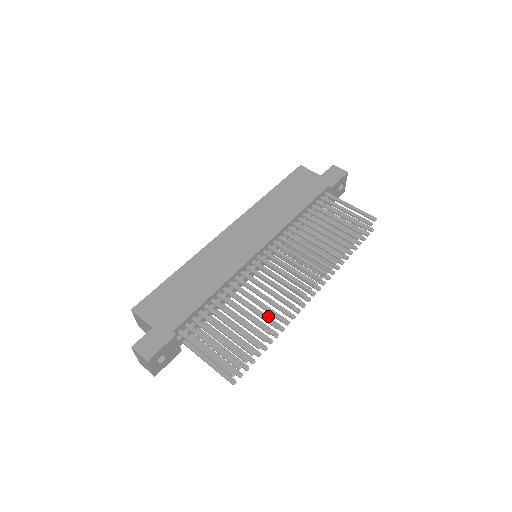
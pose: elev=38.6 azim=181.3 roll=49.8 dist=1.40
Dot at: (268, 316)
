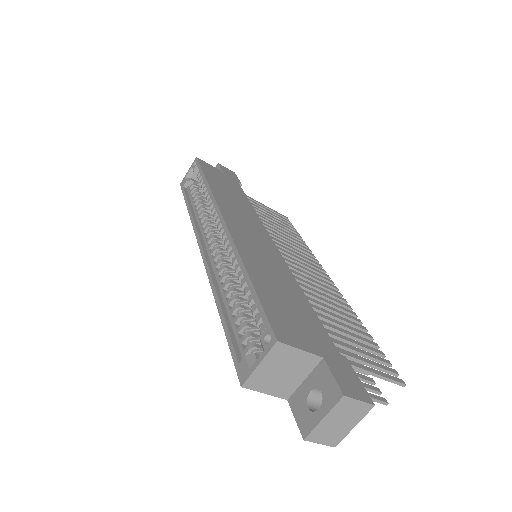
Dot at: occluded
